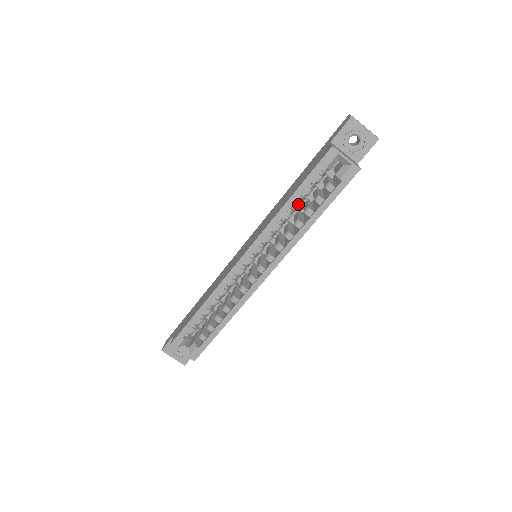
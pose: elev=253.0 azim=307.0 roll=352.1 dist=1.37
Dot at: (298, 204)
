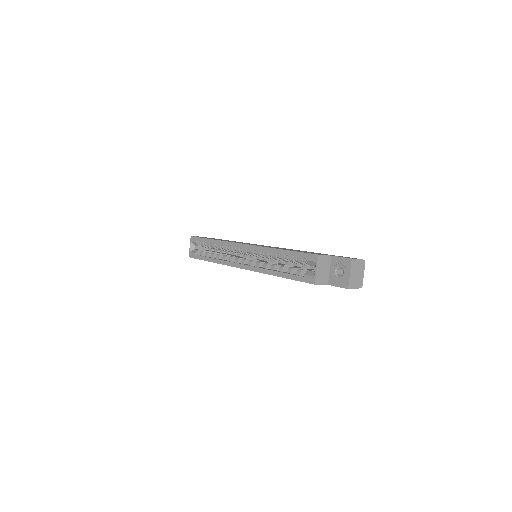
Dot at: (282, 258)
